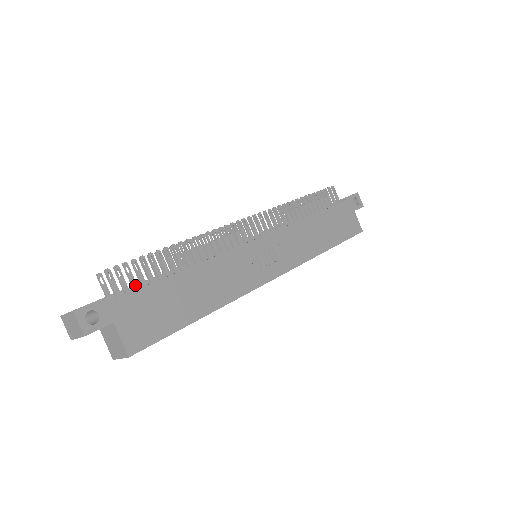
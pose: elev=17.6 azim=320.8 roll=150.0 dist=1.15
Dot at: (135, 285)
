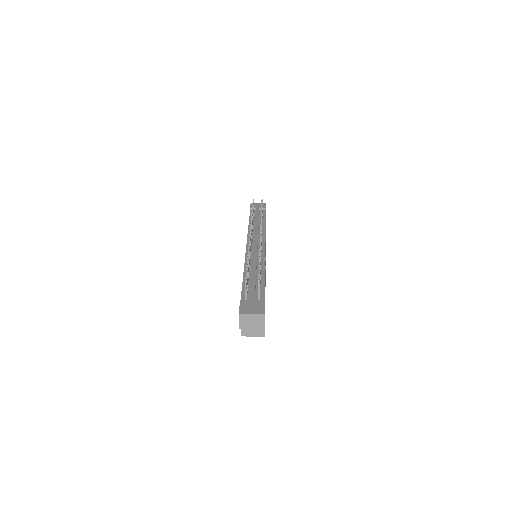
Dot at: (260, 290)
